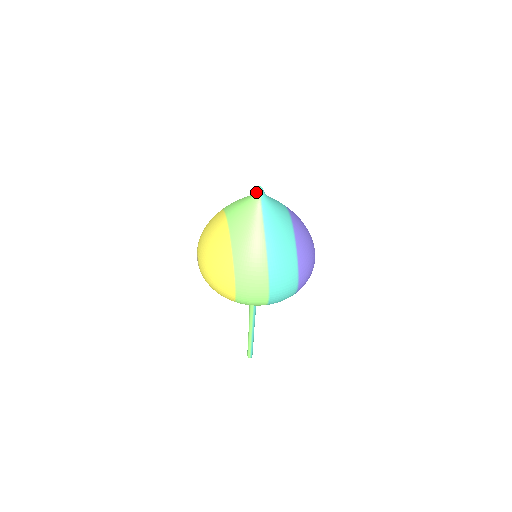
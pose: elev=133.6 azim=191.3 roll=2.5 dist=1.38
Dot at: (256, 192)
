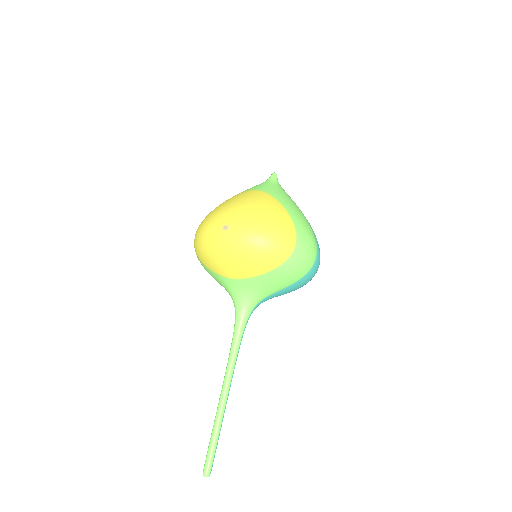
Dot at: (273, 175)
